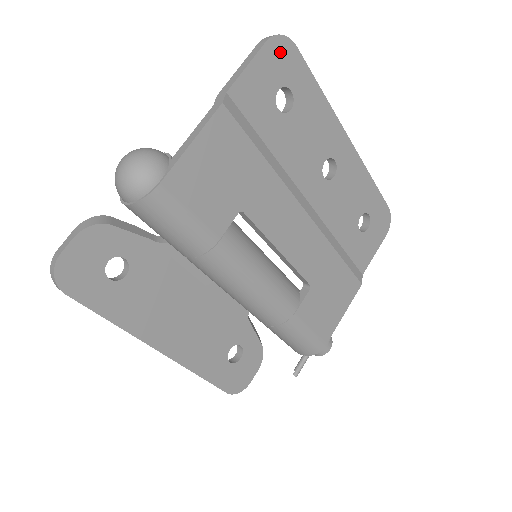
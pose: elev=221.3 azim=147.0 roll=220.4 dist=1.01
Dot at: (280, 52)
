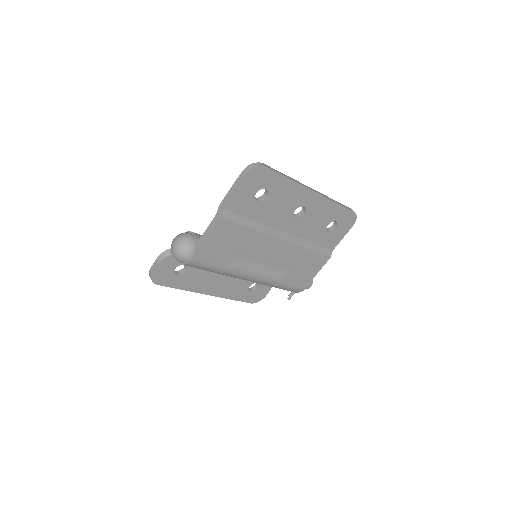
Dot at: (255, 175)
